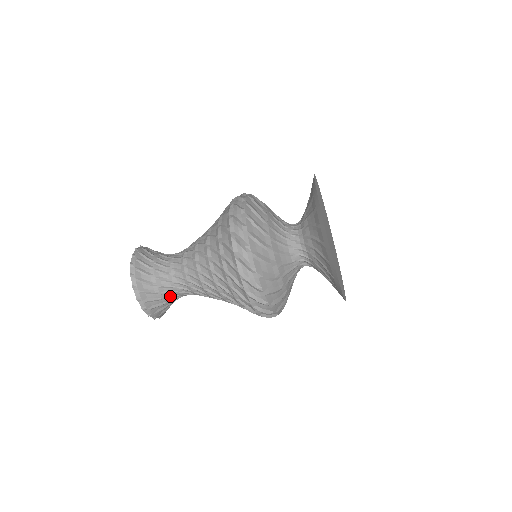
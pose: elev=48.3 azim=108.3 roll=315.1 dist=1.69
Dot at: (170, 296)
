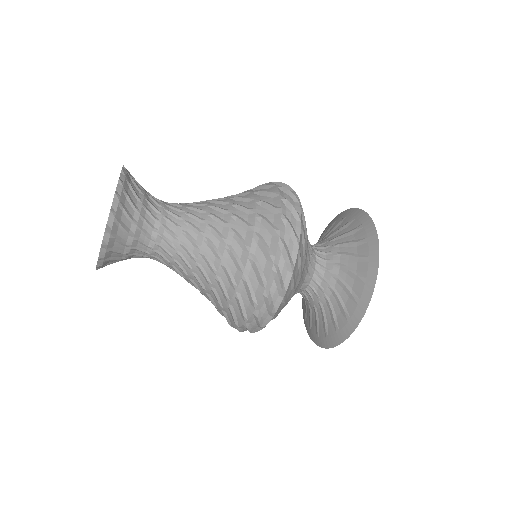
Dot at: occluded
